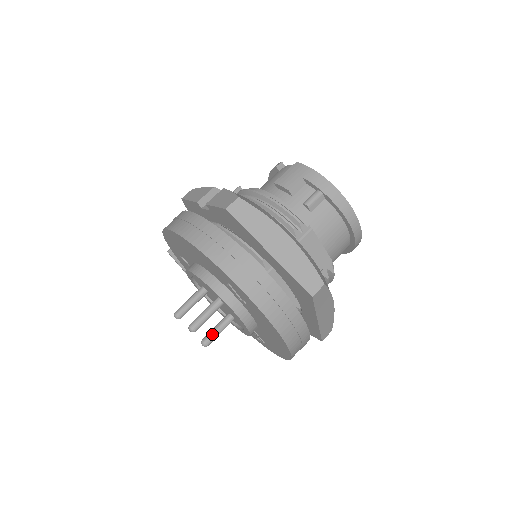
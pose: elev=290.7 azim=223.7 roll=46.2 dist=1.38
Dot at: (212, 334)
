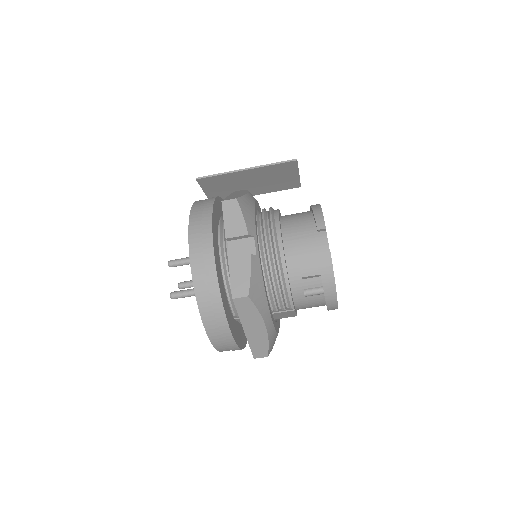
Dot at: (188, 286)
